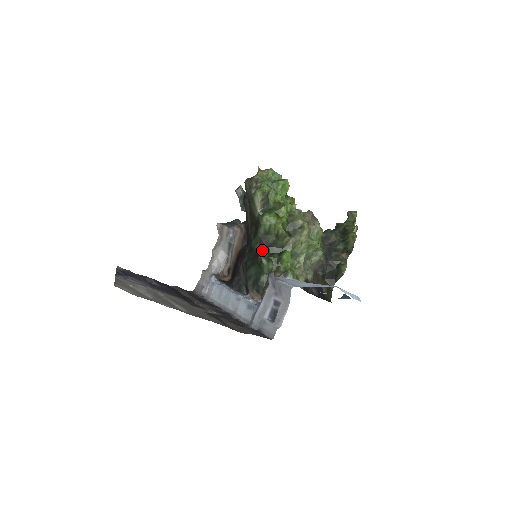
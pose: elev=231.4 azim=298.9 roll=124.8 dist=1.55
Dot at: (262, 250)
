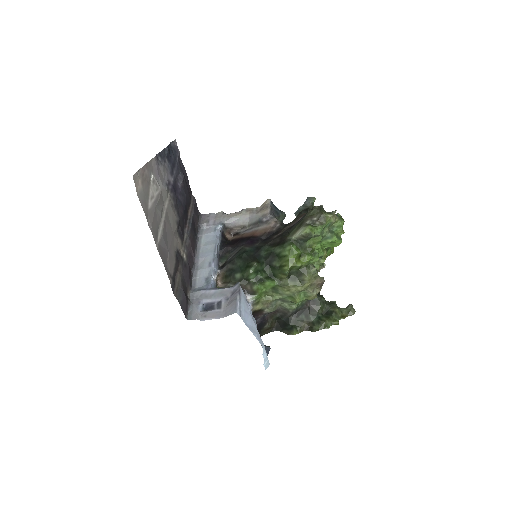
Dot at: (262, 260)
